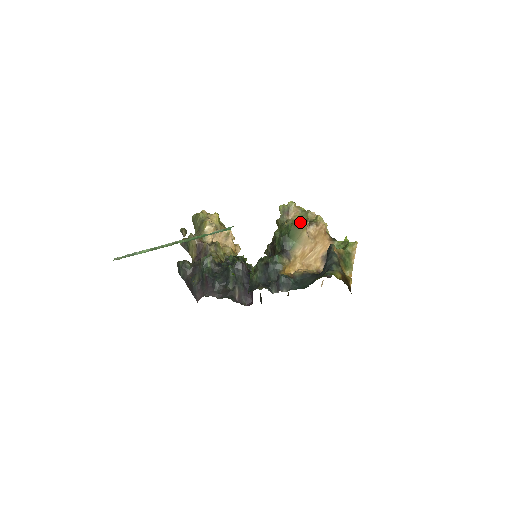
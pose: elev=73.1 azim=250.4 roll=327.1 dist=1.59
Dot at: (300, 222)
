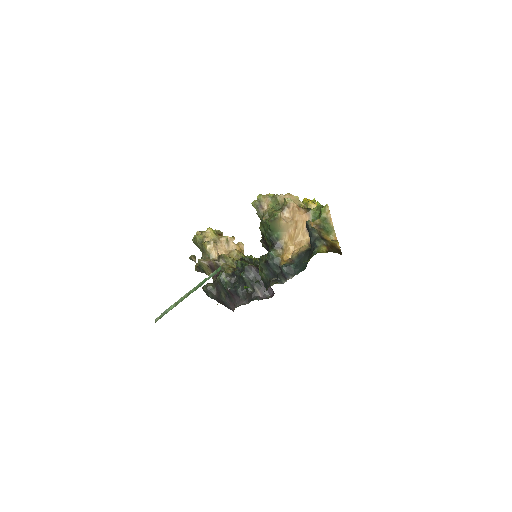
Dot at: (273, 216)
